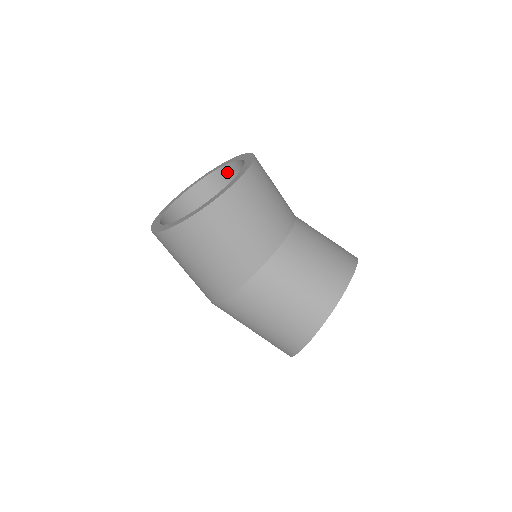
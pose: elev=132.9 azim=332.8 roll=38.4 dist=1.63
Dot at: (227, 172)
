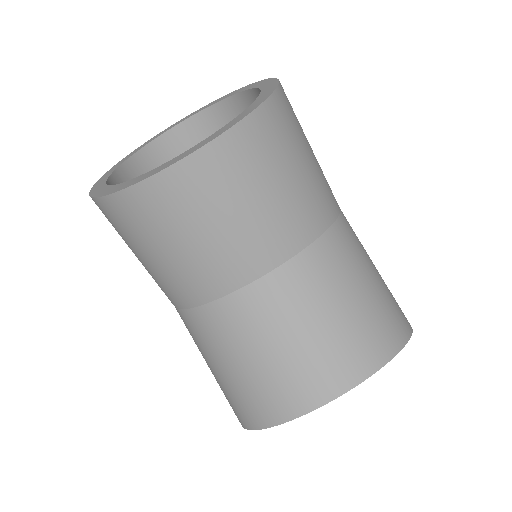
Dot at: occluded
